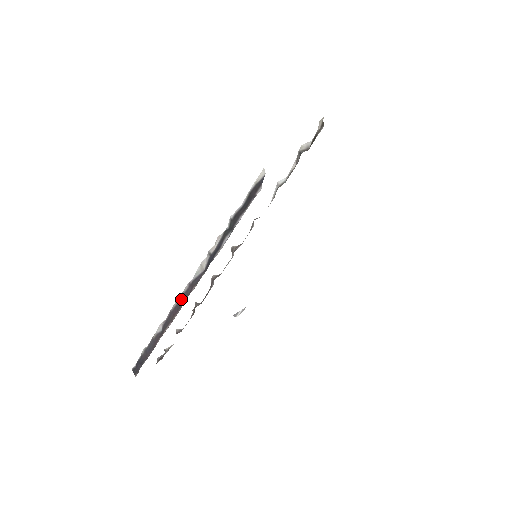
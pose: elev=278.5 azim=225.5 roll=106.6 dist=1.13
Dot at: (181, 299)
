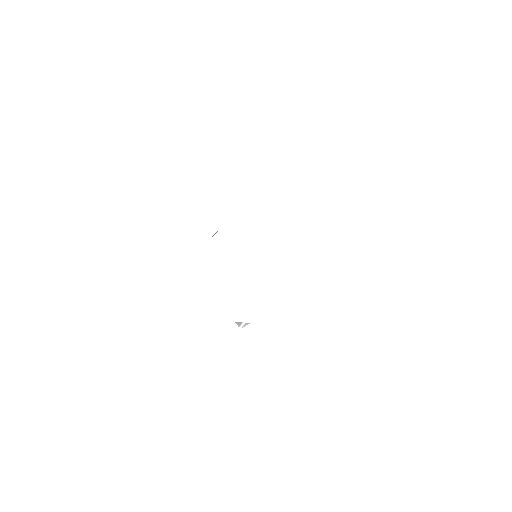
Dot at: occluded
